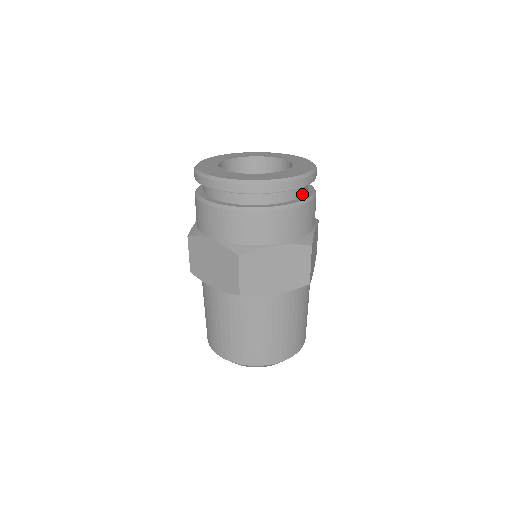
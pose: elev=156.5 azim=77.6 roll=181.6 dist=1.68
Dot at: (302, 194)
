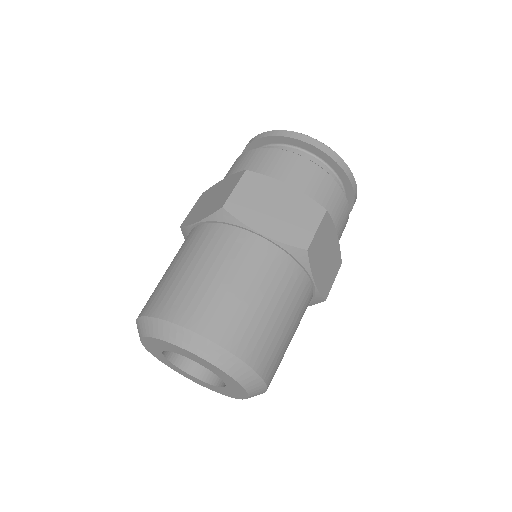
Dot at: occluded
